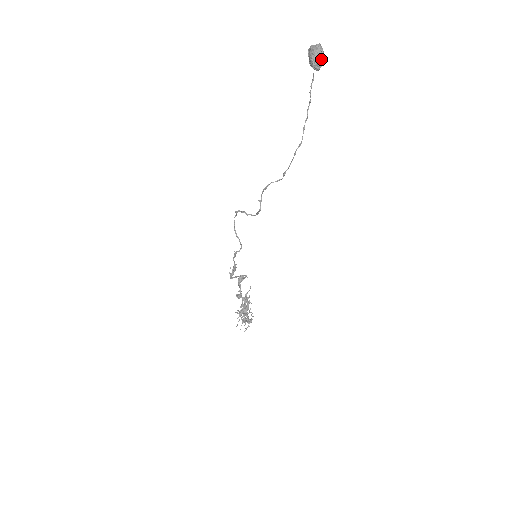
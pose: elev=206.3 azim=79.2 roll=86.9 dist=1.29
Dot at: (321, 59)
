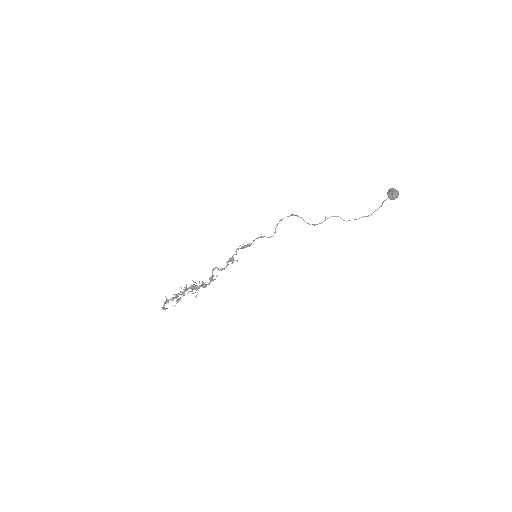
Dot at: (397, 196)
